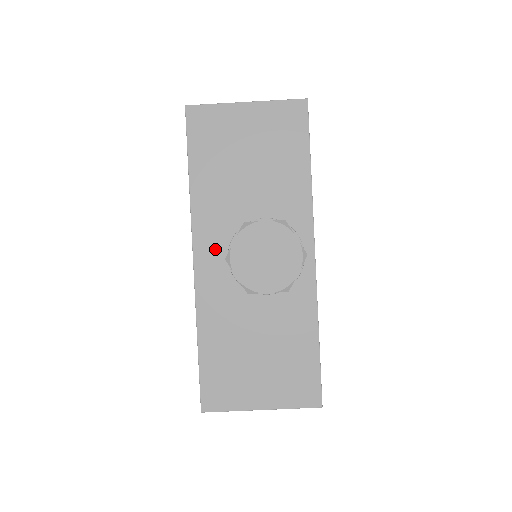
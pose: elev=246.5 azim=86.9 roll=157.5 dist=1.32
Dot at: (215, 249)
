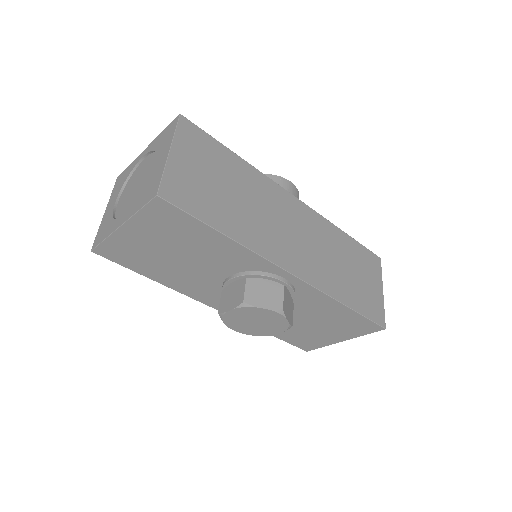
Dot at: occluded
